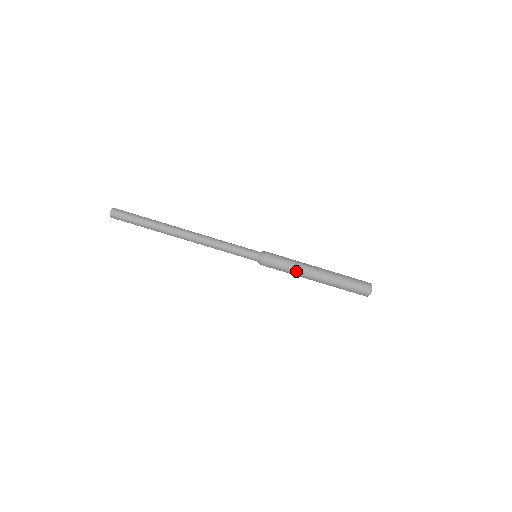
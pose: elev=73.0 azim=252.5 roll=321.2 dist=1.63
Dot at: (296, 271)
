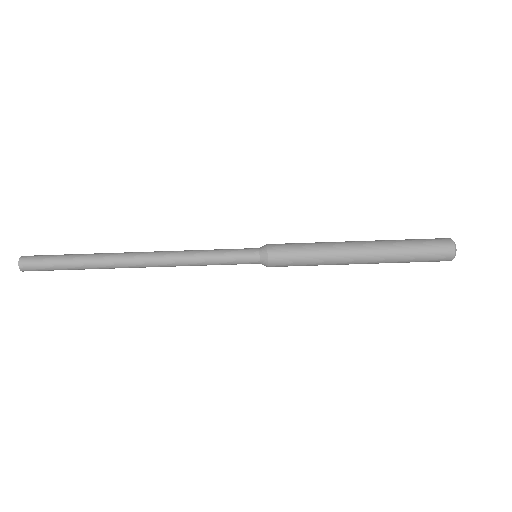
Dot at: (324, 264)
